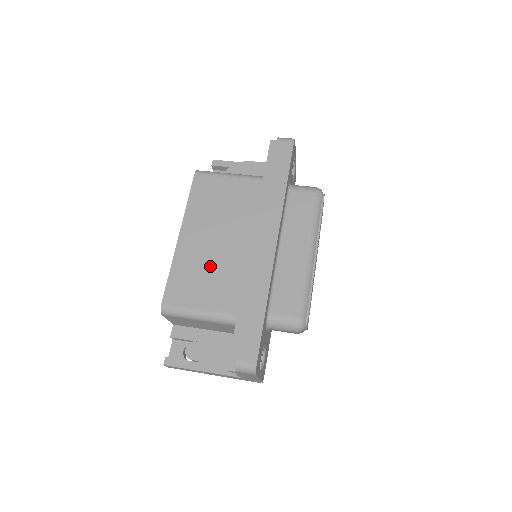
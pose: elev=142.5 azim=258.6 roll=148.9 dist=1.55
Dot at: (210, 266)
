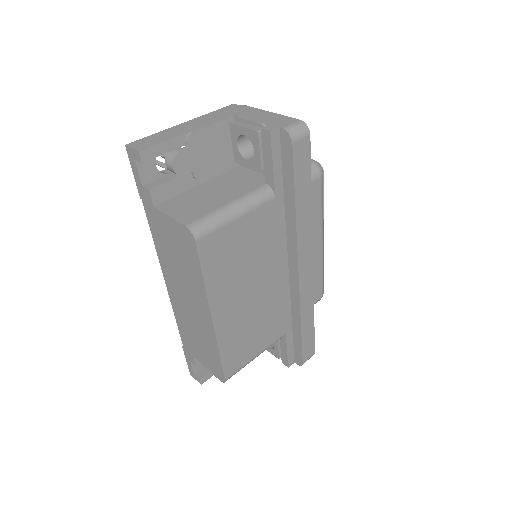
Dot at: (254, 319)
